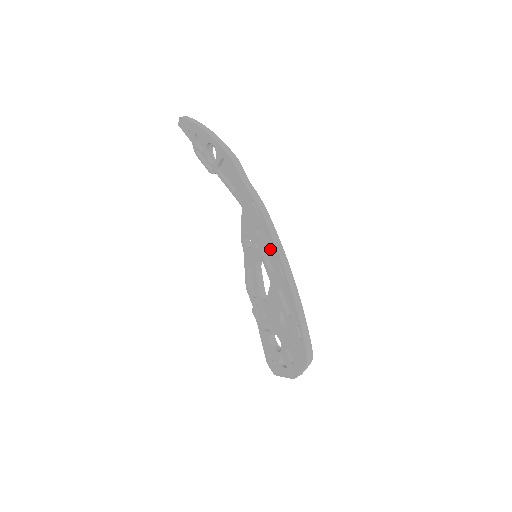
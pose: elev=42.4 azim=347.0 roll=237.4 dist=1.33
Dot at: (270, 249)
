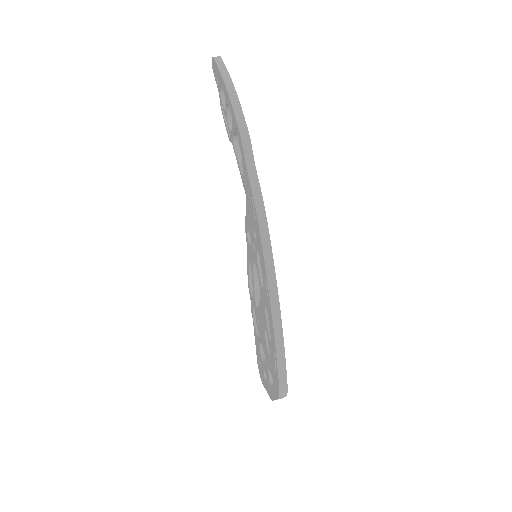
Dot at: (261, 261)
